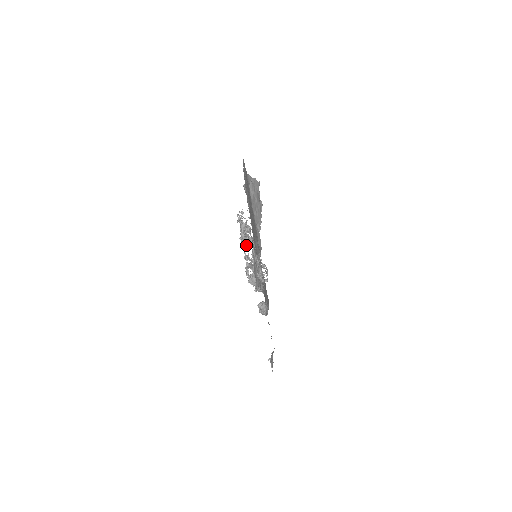
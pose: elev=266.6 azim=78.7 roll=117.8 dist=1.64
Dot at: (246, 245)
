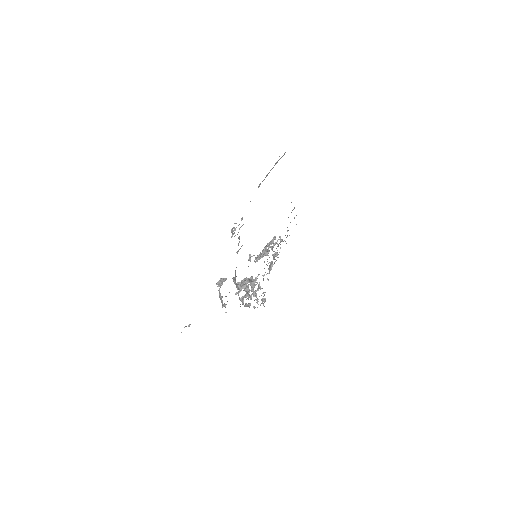
Dot at: (261, 256)
